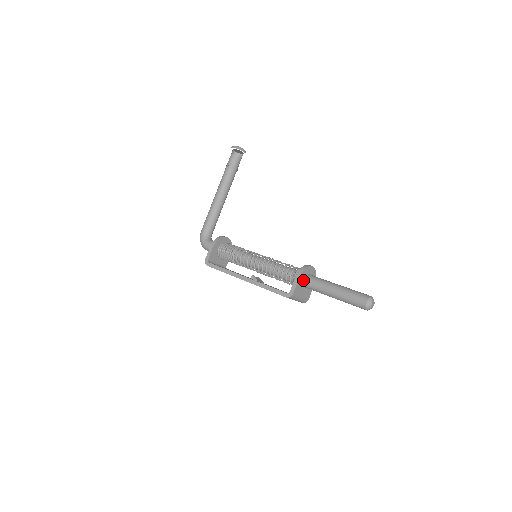
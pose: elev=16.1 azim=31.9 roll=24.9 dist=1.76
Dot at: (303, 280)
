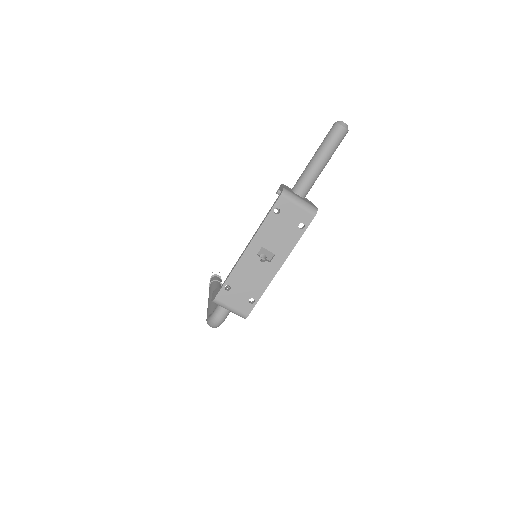
Dot at: occluded
